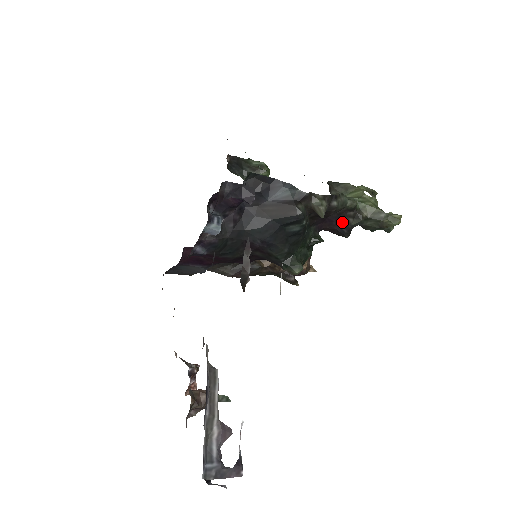
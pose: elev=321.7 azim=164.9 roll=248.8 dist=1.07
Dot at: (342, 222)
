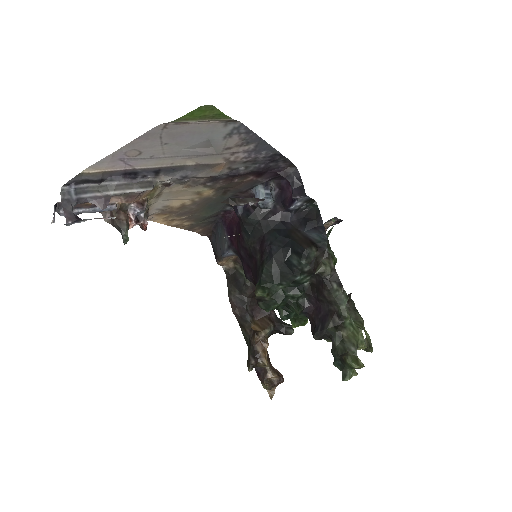
Dot at: (325, 320)
